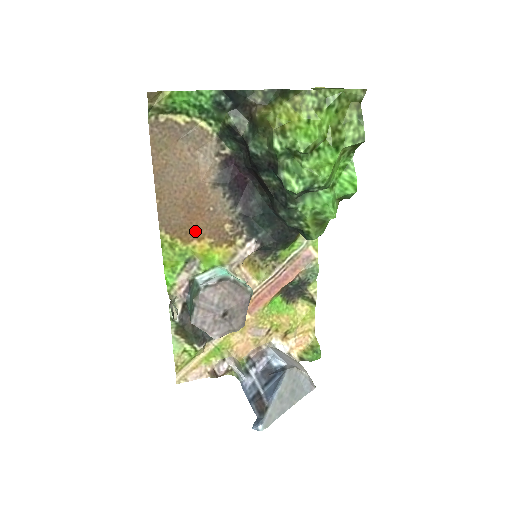
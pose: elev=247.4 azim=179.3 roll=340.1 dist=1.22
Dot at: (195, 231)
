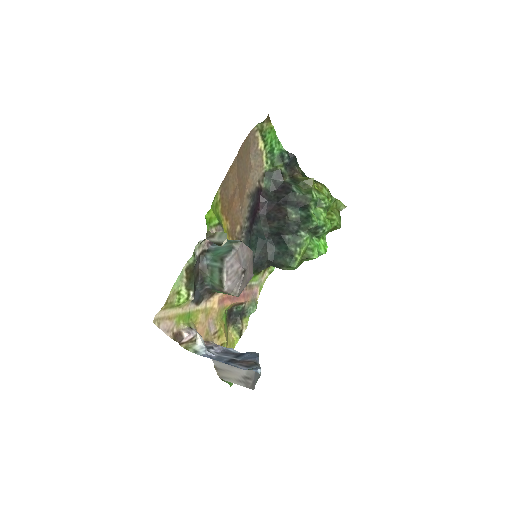
Dot at: (228, 211)
